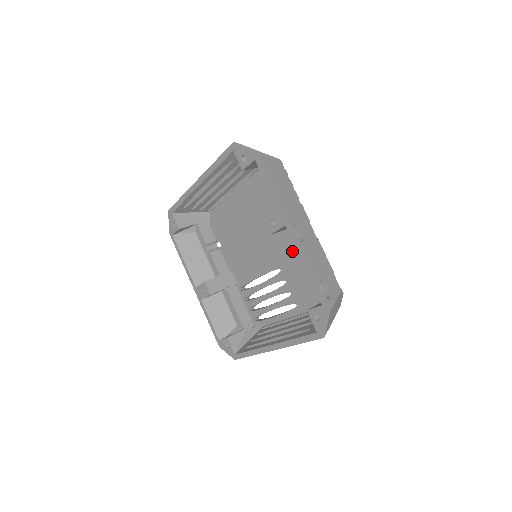
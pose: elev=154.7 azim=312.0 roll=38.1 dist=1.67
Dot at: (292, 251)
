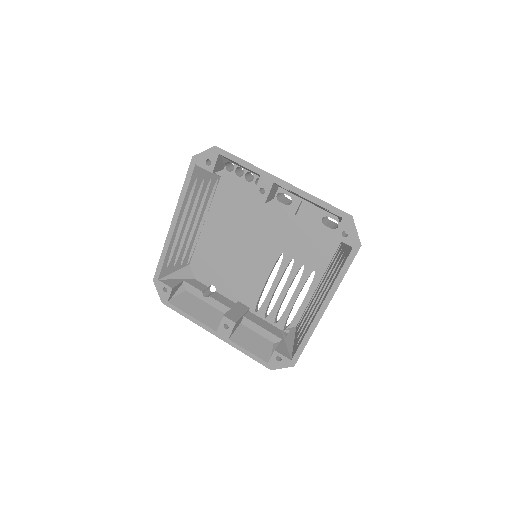
Dot at: (284, 226)
